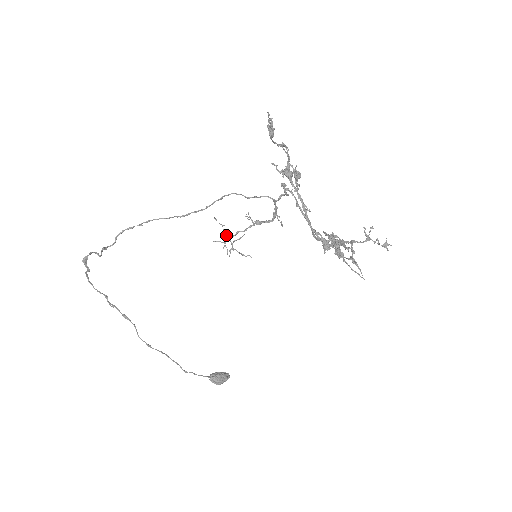
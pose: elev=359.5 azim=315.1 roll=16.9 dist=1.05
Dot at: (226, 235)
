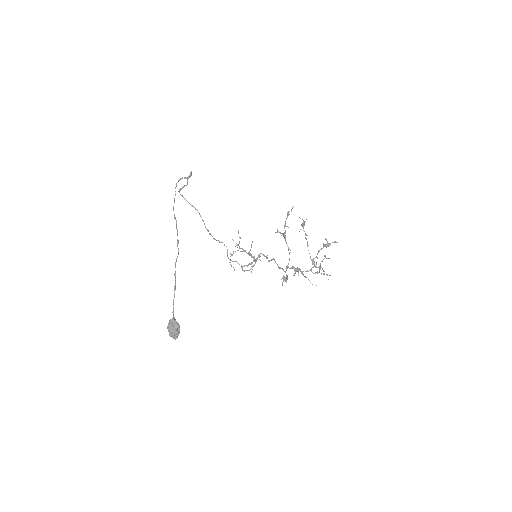
Dot at: (239, 241)
